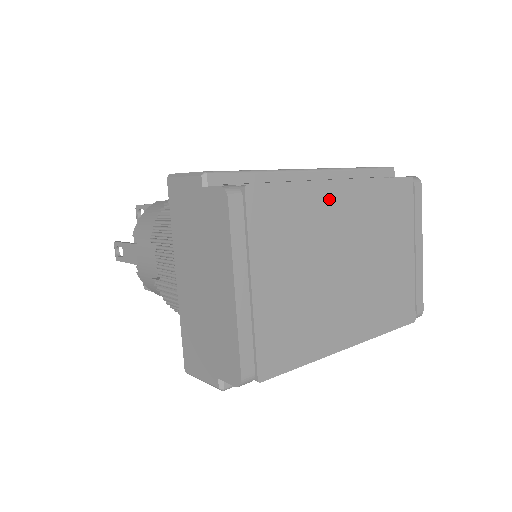
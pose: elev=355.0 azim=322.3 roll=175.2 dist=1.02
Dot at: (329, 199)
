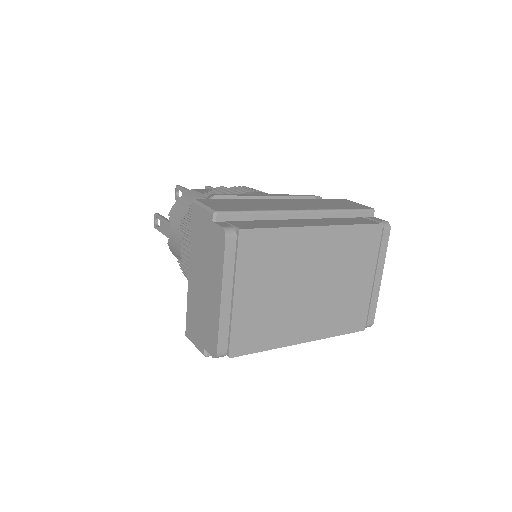
Dot at: (305, 239)
